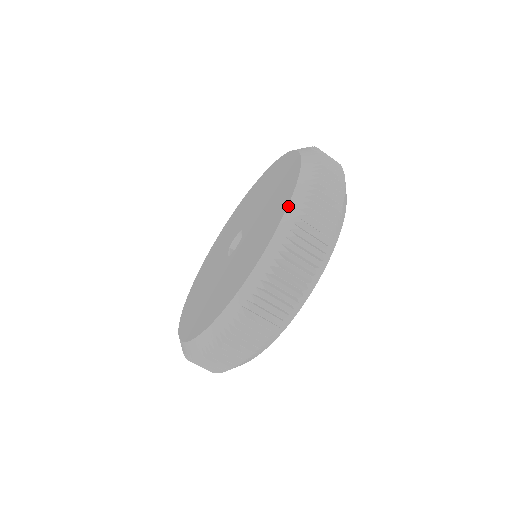
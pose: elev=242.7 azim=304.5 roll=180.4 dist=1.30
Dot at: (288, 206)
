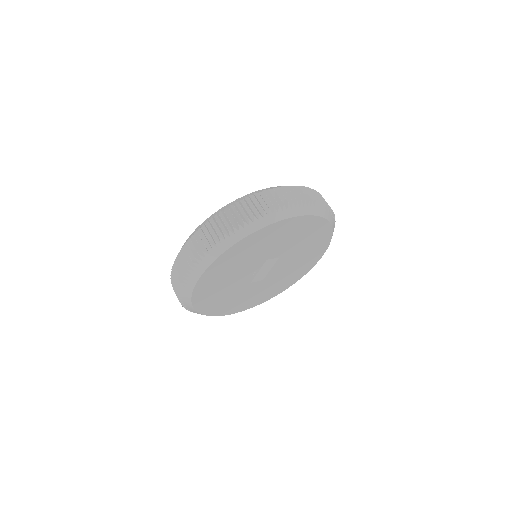
Dot at: occluded
